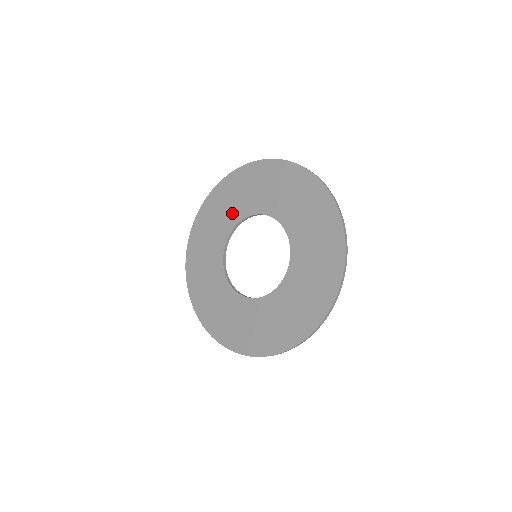
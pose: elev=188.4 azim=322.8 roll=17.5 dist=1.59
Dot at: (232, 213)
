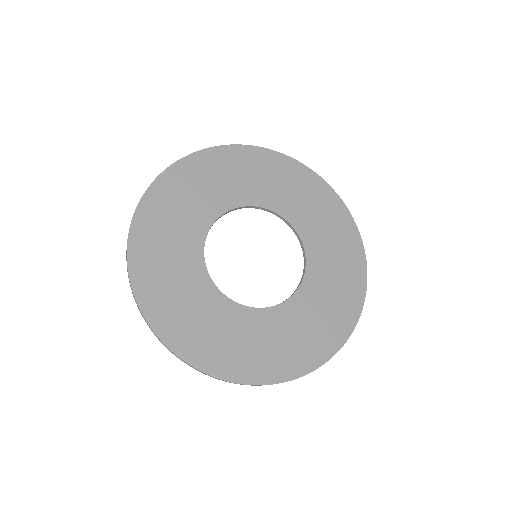
Dot at: (192, 221)
